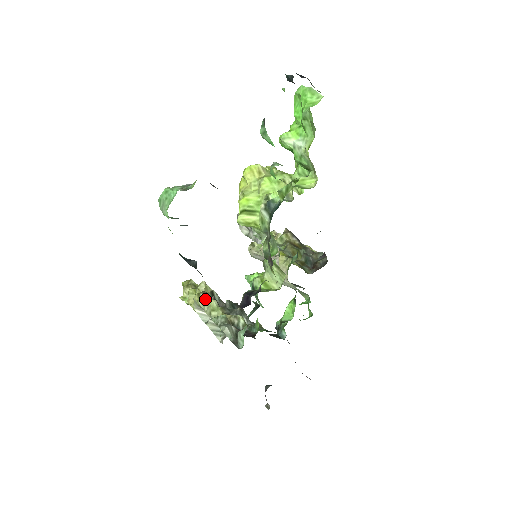
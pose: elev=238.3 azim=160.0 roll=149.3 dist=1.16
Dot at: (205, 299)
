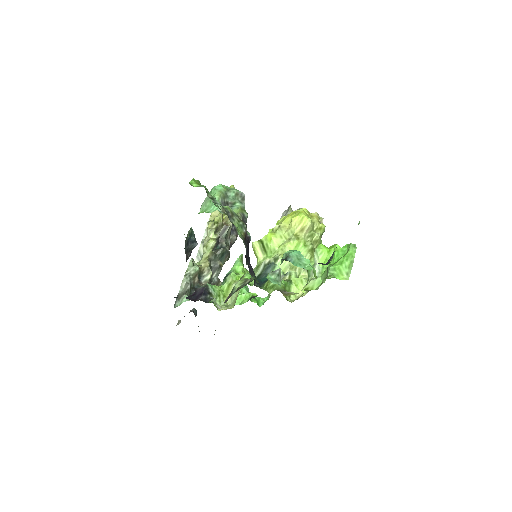
Dot at: (213, 232)
